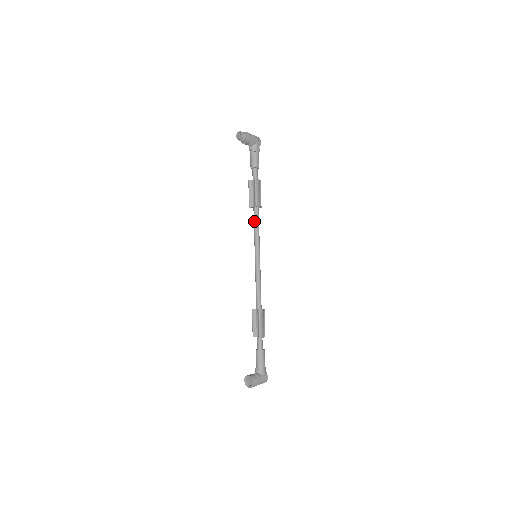
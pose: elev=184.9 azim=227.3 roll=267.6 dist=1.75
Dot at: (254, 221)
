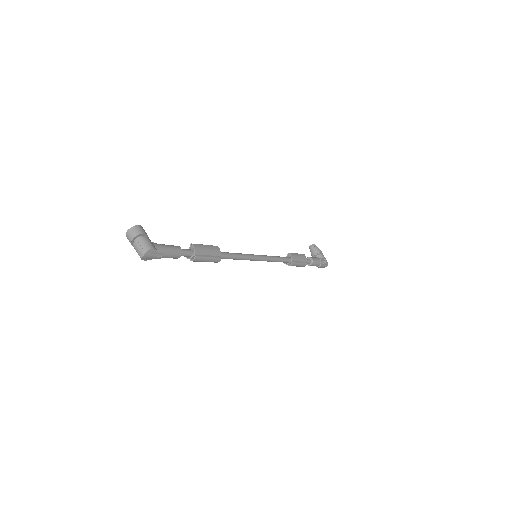
Dot at: occluded
